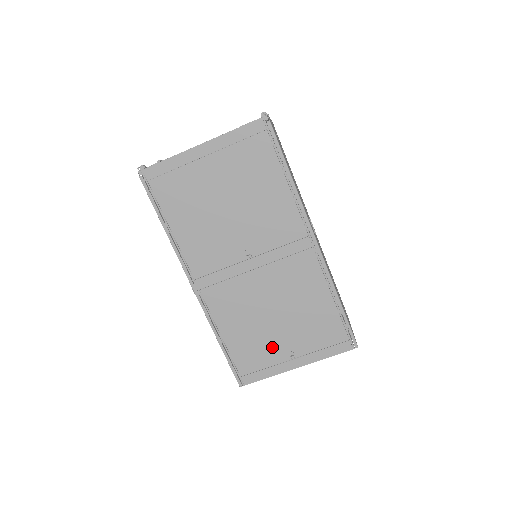
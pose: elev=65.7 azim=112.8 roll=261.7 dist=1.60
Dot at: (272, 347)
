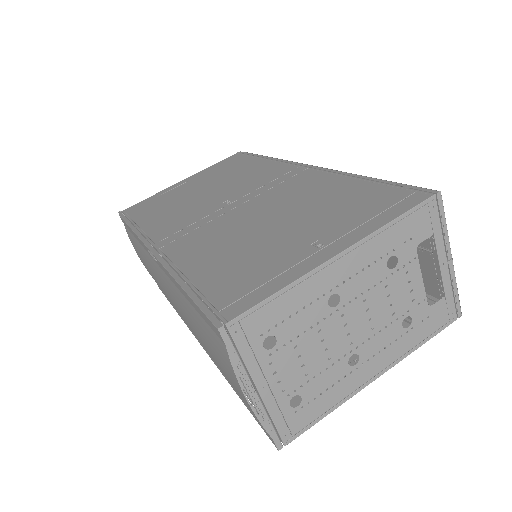
Dot at: (277, 252)
